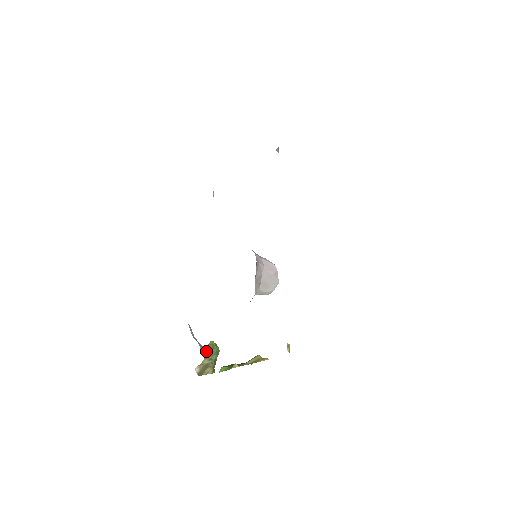
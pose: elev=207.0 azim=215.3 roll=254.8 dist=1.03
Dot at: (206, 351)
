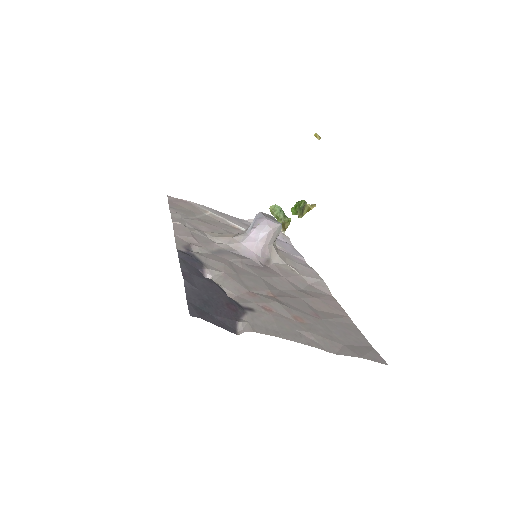
Dot at: occluded
